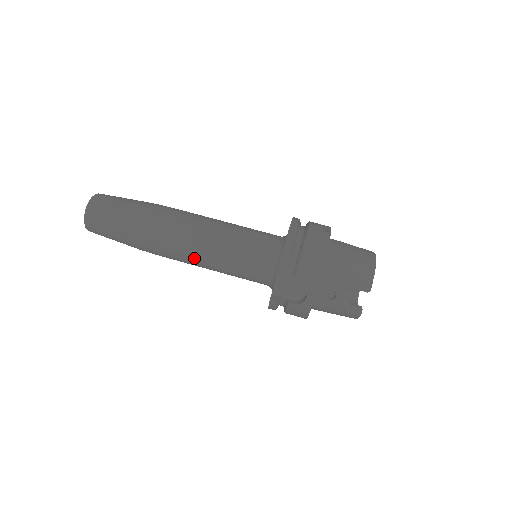
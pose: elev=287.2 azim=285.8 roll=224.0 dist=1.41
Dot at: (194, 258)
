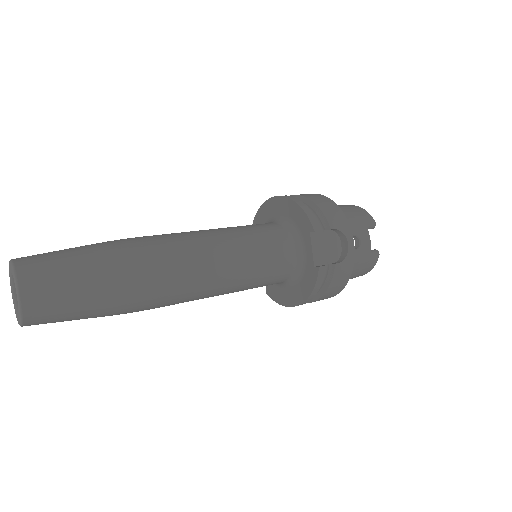
Dot at: (210, 274)
